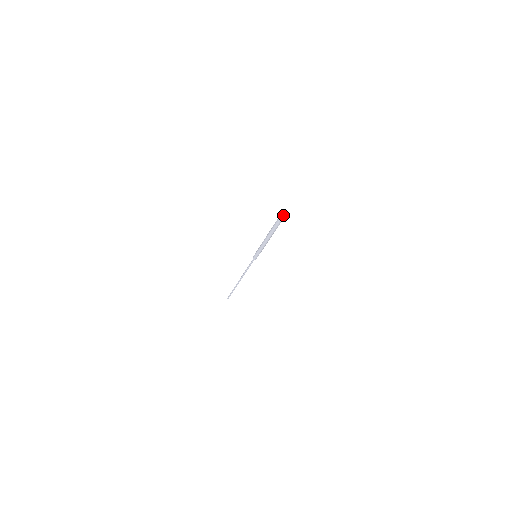
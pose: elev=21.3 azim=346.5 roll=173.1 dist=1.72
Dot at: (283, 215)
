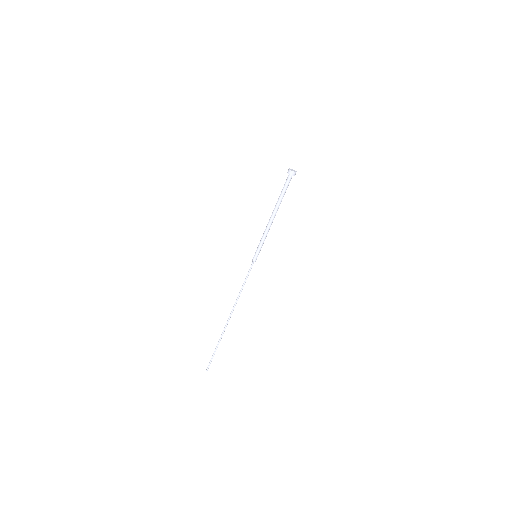
Dot at: (291, 170)
